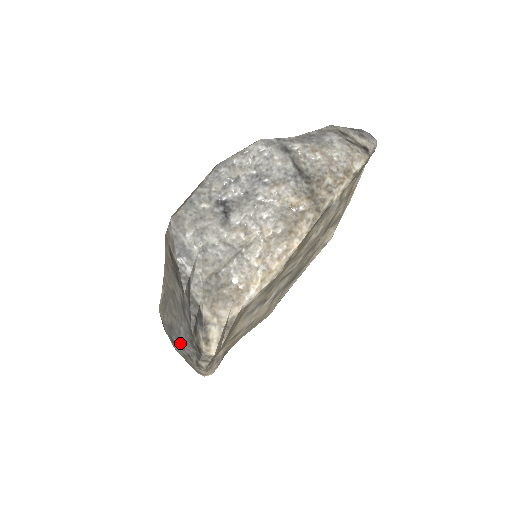
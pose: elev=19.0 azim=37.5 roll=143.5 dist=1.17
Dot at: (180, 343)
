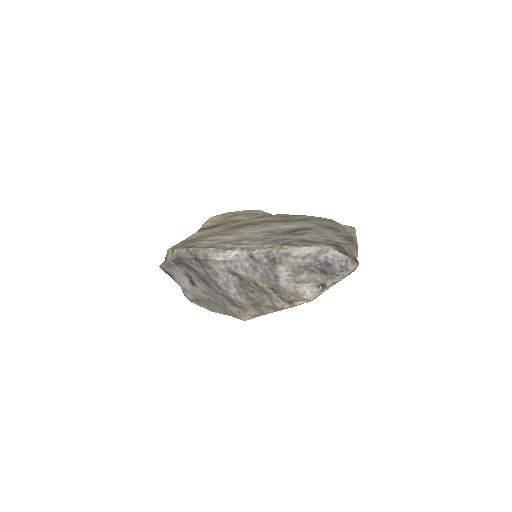
Dot at: occluded
